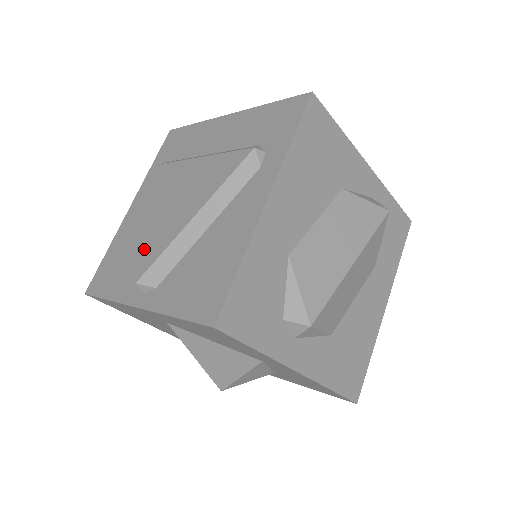
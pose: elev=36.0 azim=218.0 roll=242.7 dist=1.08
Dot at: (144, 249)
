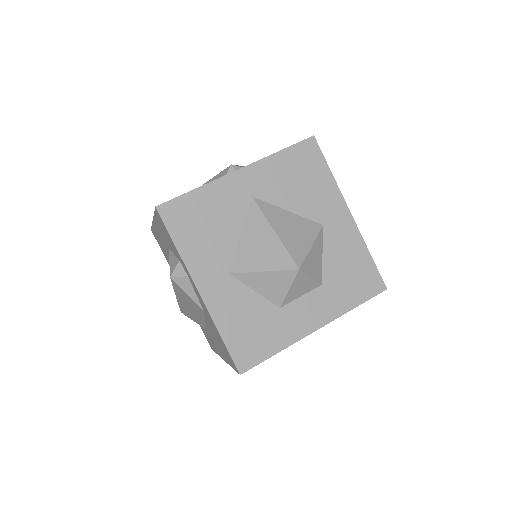
Dot at: occluded
